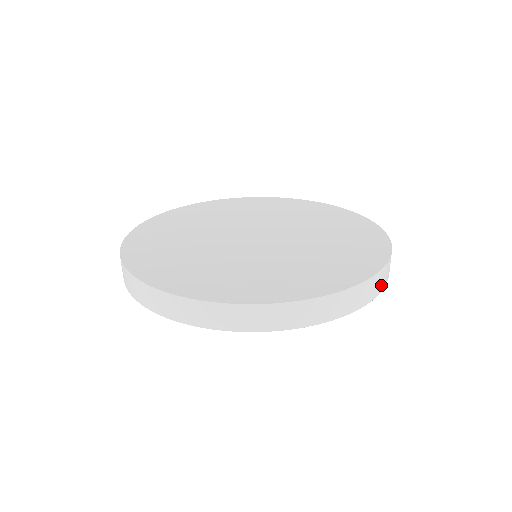
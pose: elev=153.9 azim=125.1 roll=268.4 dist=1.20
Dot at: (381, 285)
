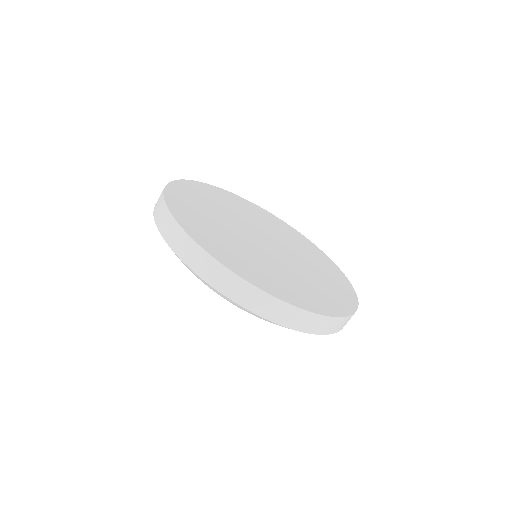
Dot at: occluded
